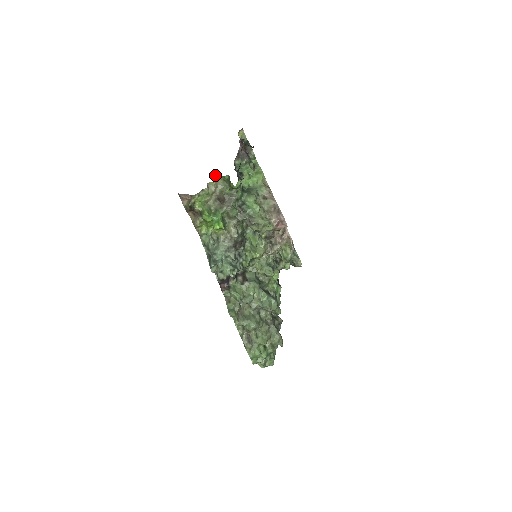
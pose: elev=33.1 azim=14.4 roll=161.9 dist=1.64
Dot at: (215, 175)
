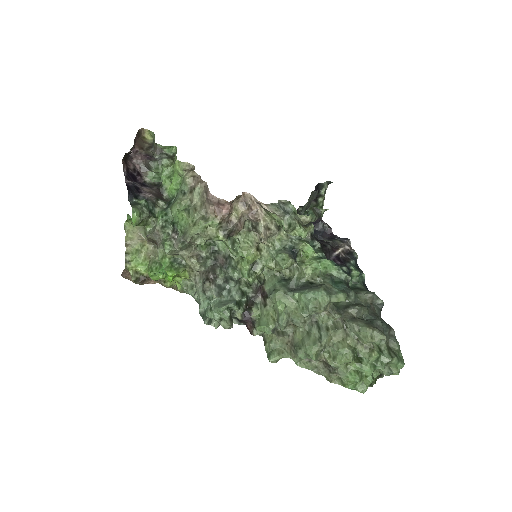
Dot at: (124, 225)
